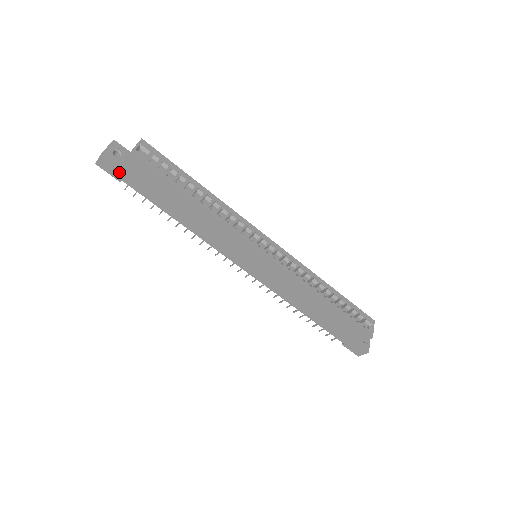
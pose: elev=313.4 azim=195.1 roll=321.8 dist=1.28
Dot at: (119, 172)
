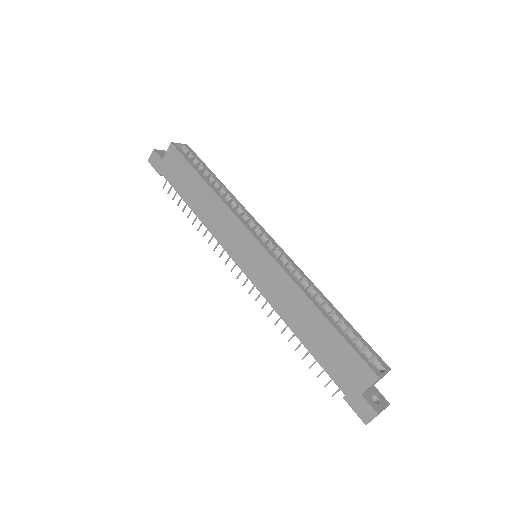
Dot at: (161, 165)
